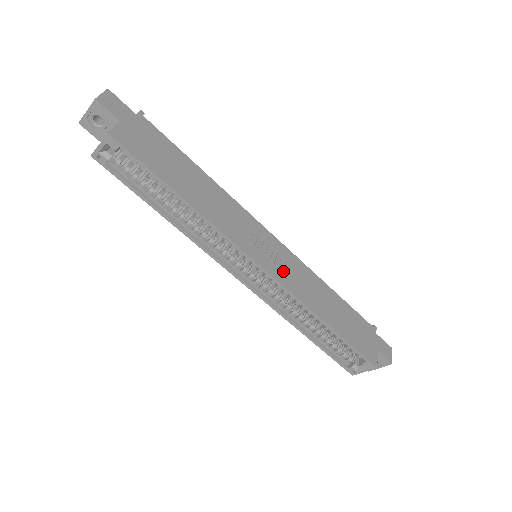
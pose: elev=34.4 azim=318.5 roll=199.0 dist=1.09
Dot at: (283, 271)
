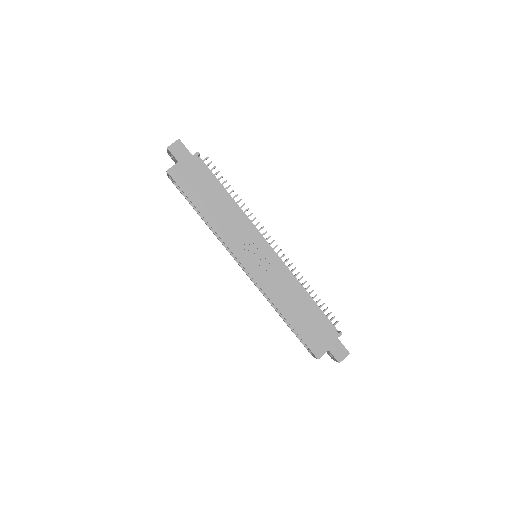
Dot at: (263, 273)
